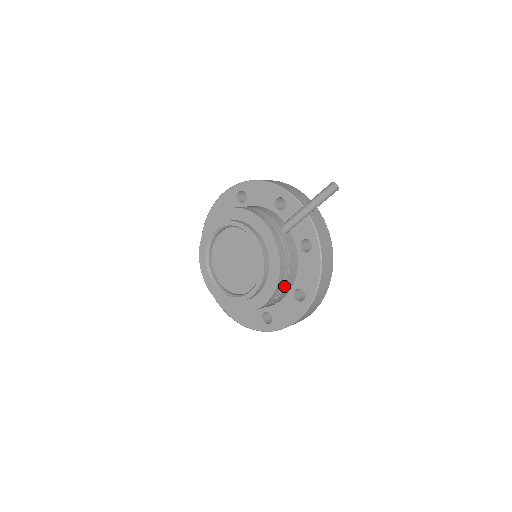
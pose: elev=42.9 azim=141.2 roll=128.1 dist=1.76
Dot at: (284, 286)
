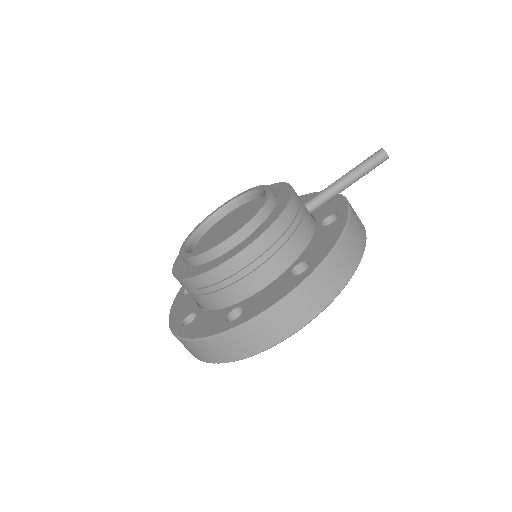
Dot at: (282, 246)
